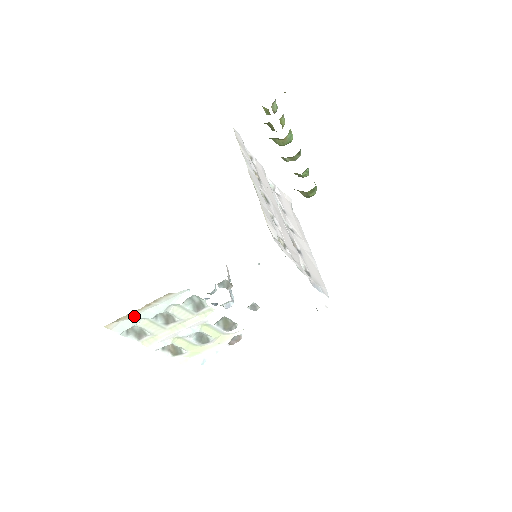
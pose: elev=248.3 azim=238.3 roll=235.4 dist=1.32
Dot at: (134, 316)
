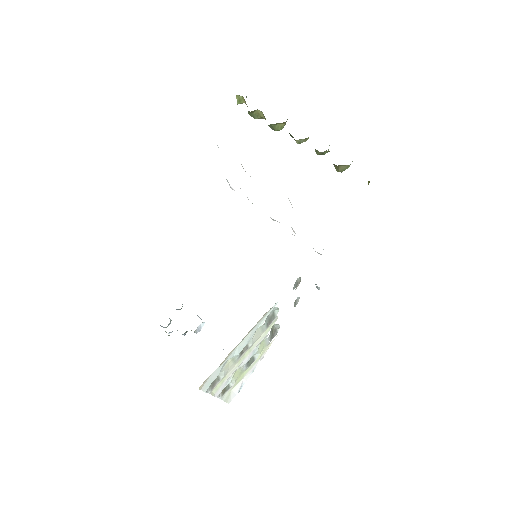
Dot at: (226, 359)
